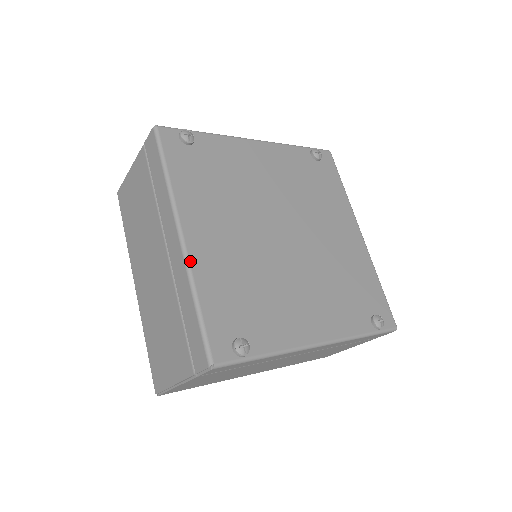
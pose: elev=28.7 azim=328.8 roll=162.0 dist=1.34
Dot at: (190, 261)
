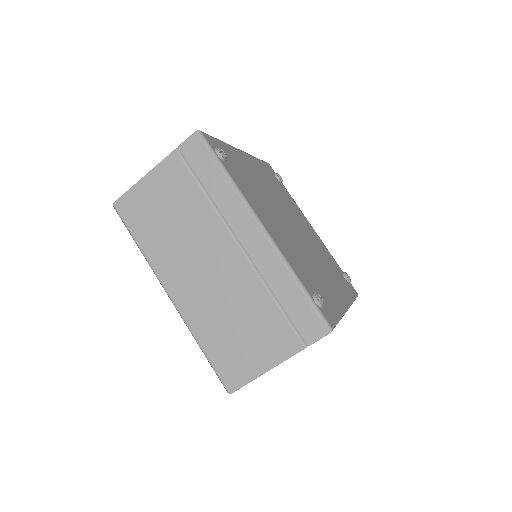
Dot at: (234, 147)
